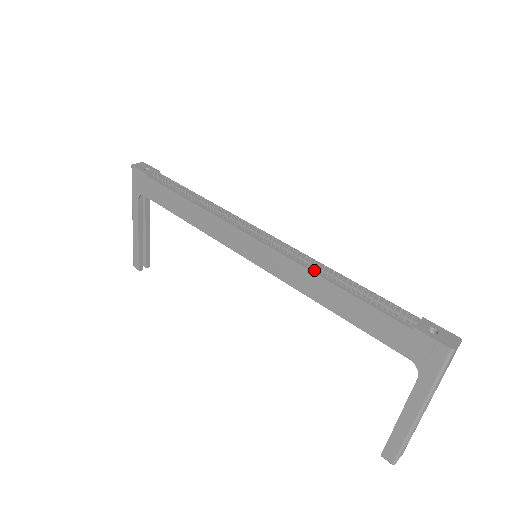
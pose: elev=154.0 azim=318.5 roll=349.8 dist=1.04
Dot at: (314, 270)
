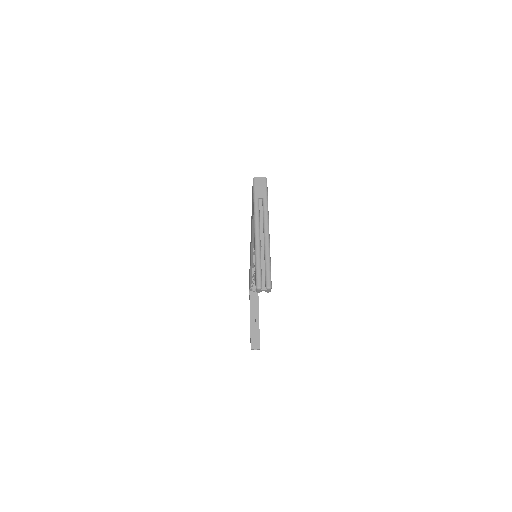
Dot at: occluded
